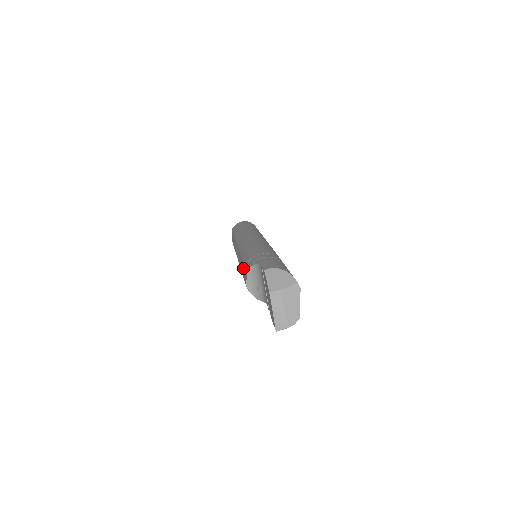
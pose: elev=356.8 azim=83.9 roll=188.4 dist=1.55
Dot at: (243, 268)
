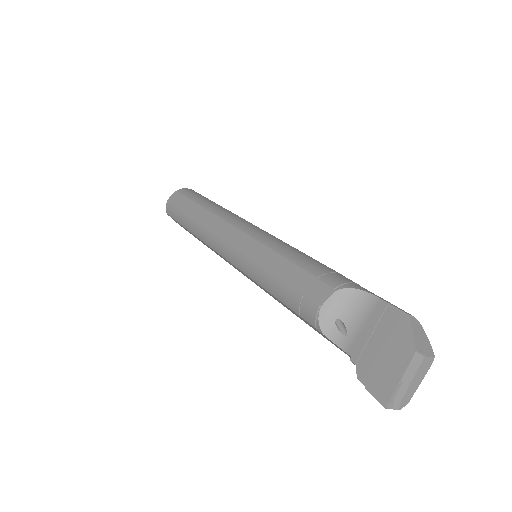
Dot at: (295, 273)
